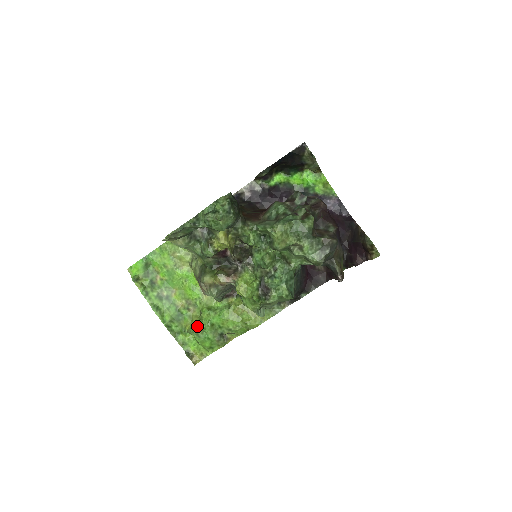
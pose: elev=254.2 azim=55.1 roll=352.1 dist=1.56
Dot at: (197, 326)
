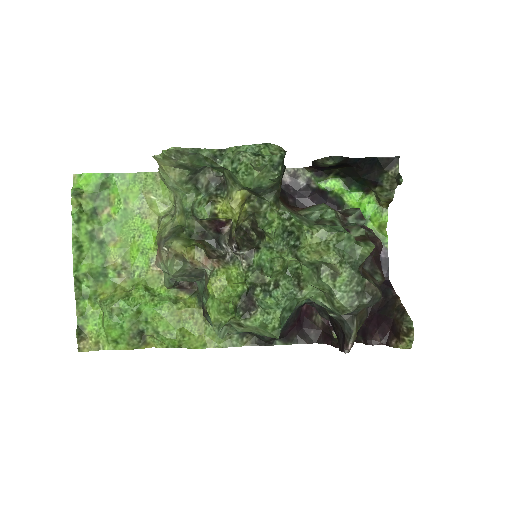
Dot at: (117, 301)
